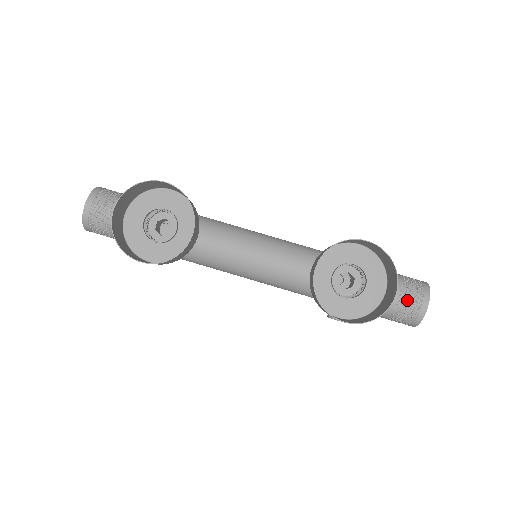
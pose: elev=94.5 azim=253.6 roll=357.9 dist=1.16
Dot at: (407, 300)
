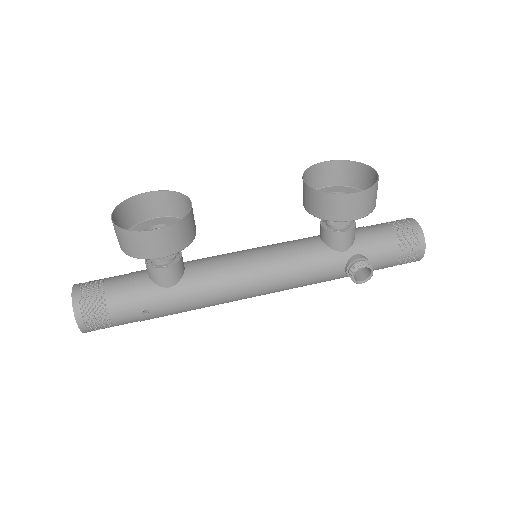
Dot at: (398, 225)
